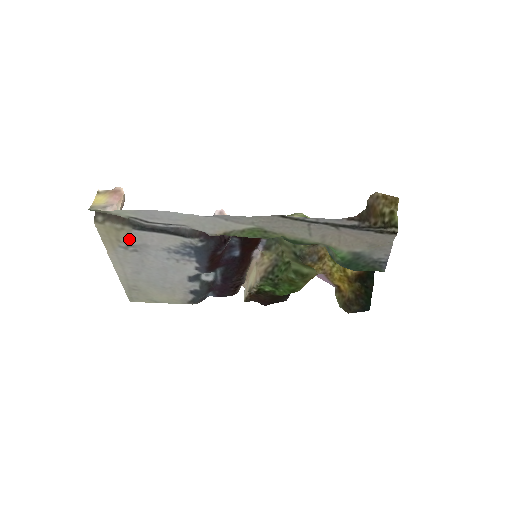
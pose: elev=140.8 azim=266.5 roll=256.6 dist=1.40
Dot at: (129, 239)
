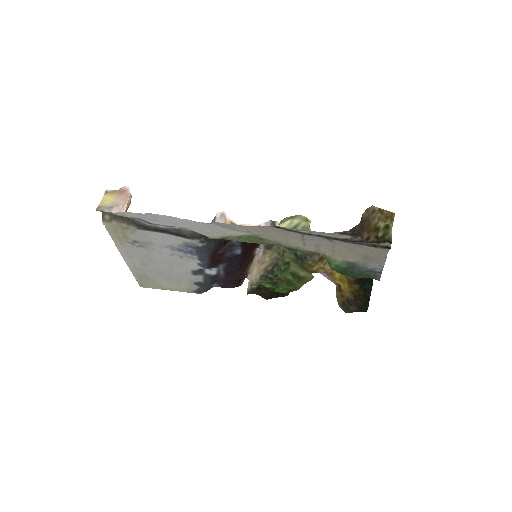
Dot at: (135, 236)
